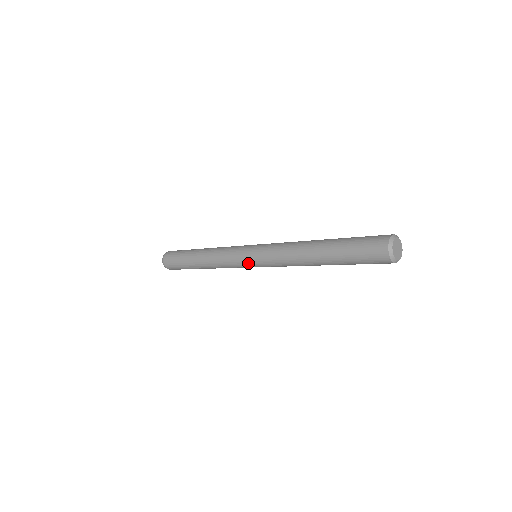
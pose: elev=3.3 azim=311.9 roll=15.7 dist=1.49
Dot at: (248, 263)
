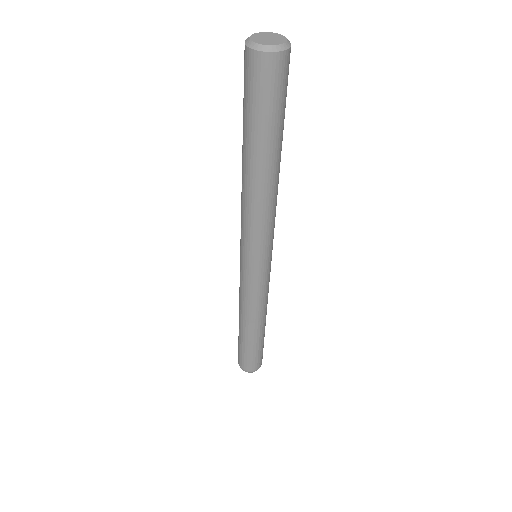
Dot at: (249, 269)
